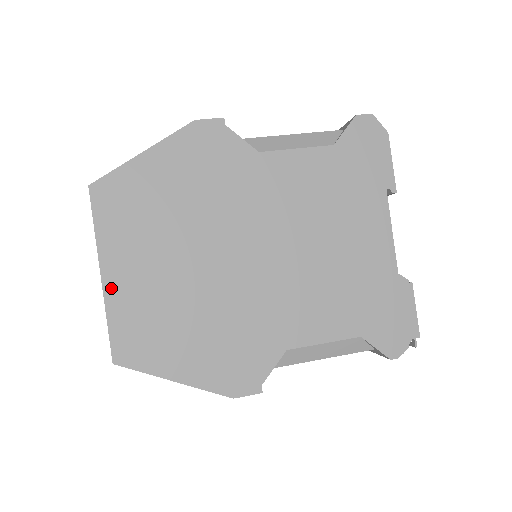
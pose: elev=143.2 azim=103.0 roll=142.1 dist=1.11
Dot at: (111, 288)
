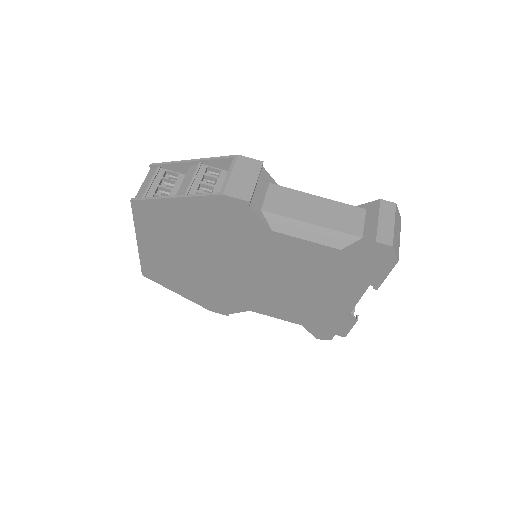
Dot at: (143, 250)
